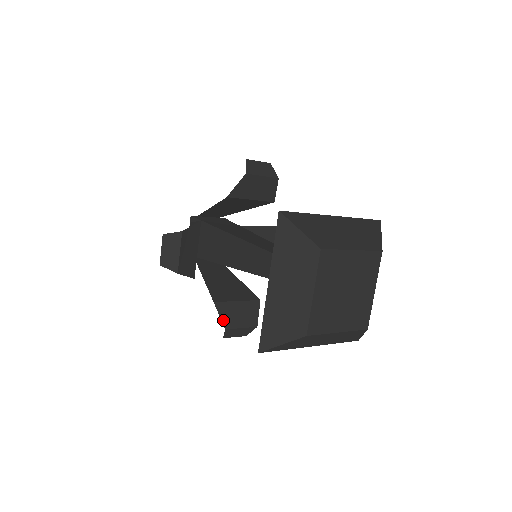
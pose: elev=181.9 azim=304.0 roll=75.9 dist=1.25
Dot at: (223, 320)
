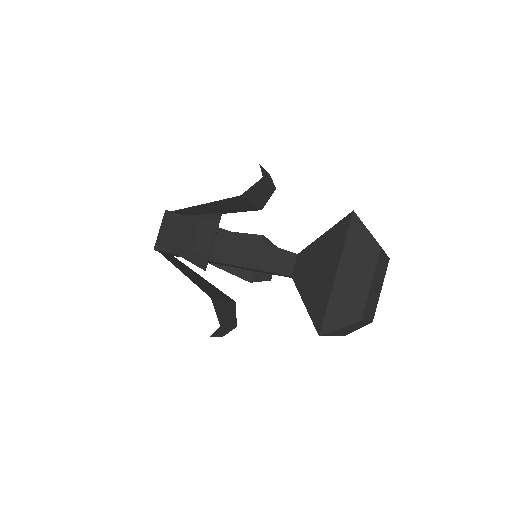
Dot at: (218, 317)
